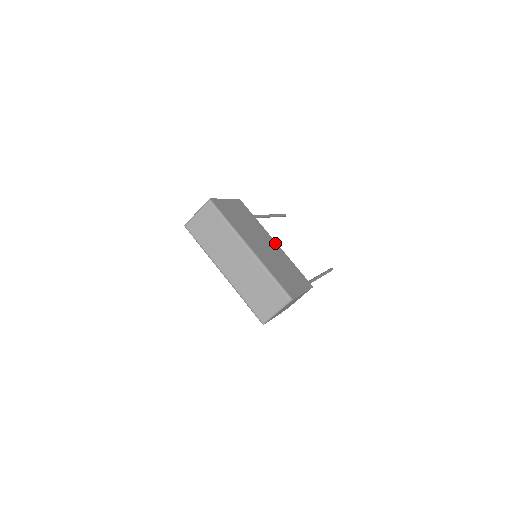
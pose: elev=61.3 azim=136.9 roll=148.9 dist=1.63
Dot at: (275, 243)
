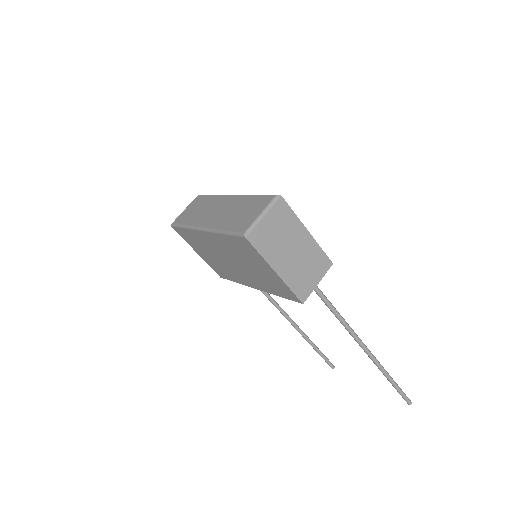
Dot at: occluded
